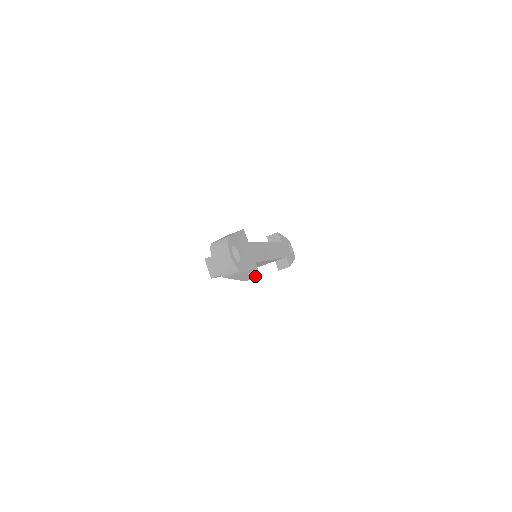
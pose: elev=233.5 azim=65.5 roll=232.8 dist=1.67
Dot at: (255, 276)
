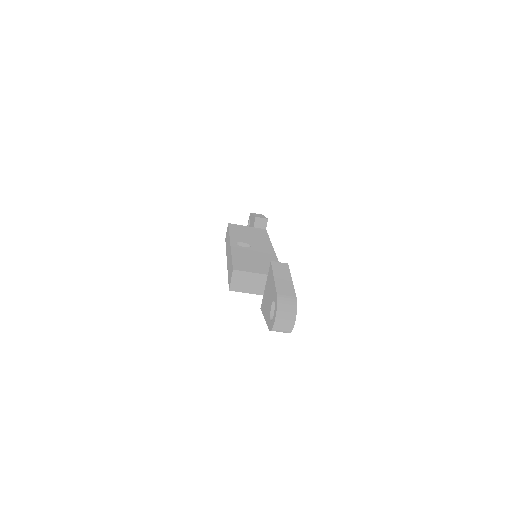
Dot at: occluded
